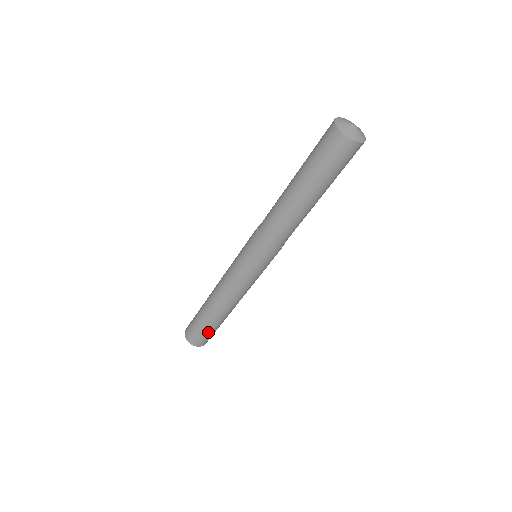
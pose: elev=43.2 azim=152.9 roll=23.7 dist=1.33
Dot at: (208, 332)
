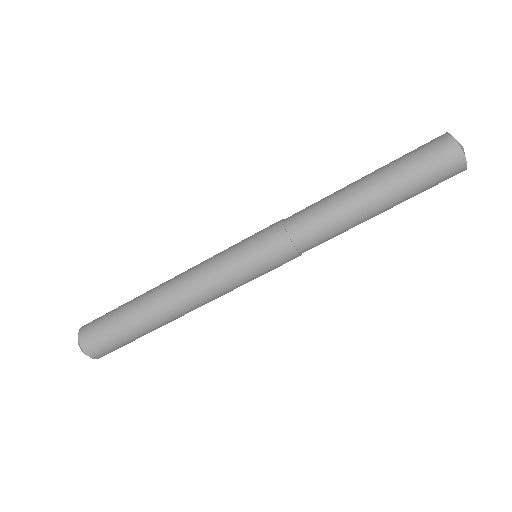
Dot at: (113, 322)
